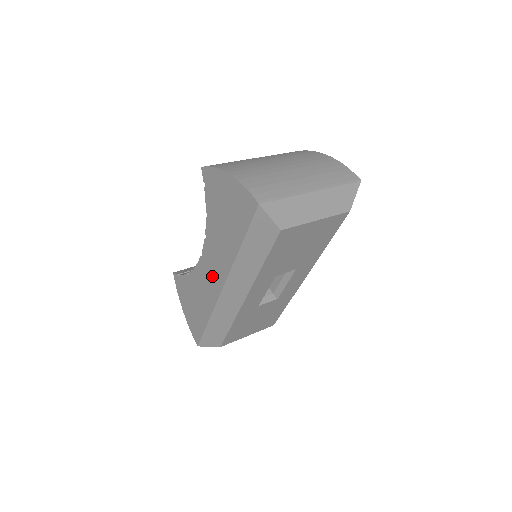
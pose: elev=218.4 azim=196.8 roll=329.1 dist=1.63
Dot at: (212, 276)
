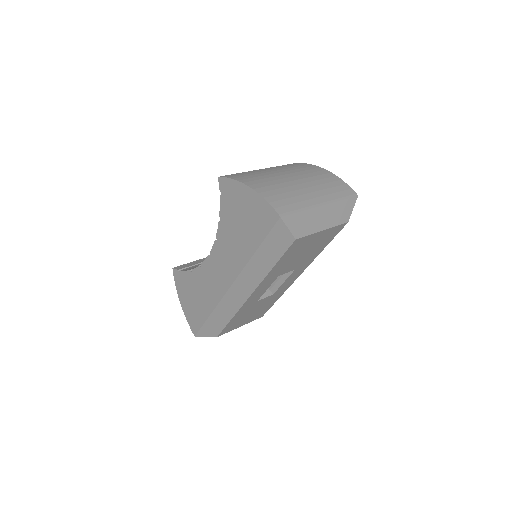
Dot at: (220, 274)
